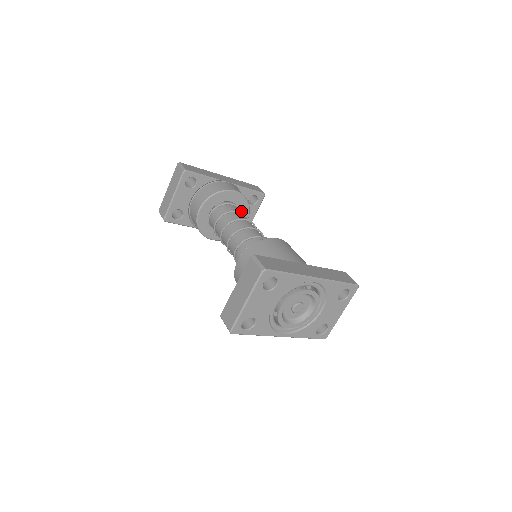
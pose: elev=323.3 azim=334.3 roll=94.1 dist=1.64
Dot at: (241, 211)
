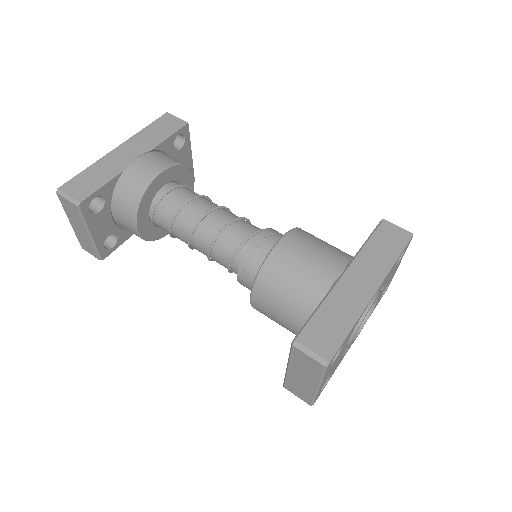
Dot at: (184, 187)
